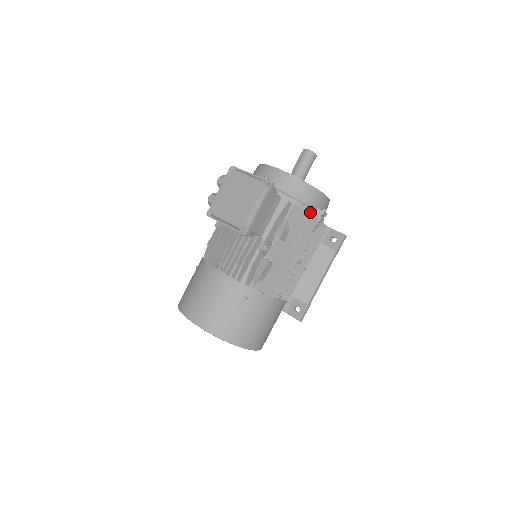
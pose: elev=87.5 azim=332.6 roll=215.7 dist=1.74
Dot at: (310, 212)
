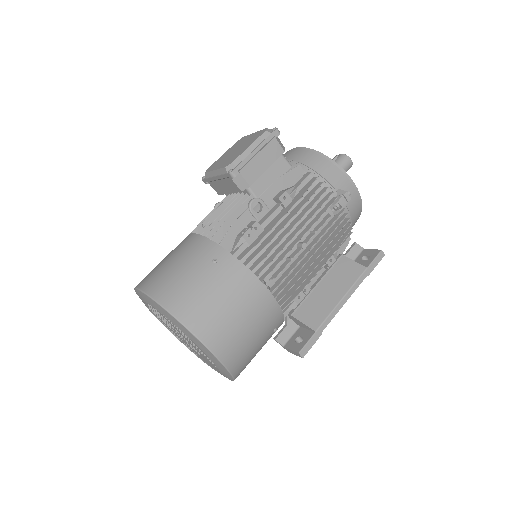
Dot at: (327, 187)
